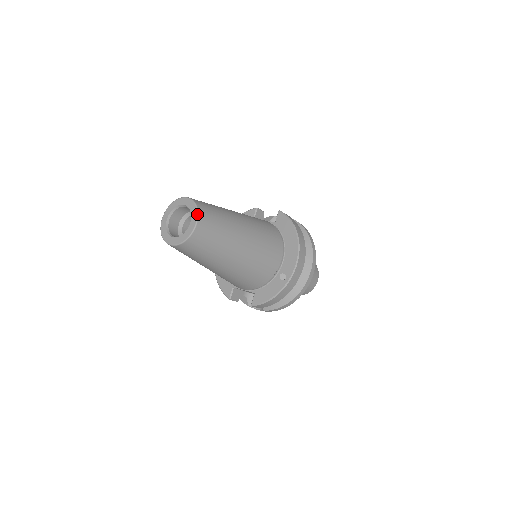
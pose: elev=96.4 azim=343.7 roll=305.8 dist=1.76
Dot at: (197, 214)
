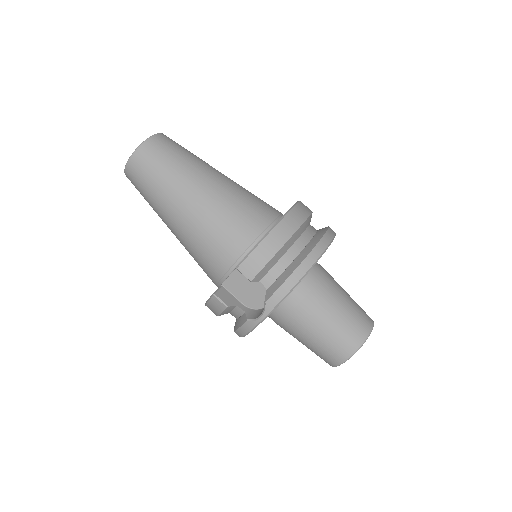
Dot at: occluded
